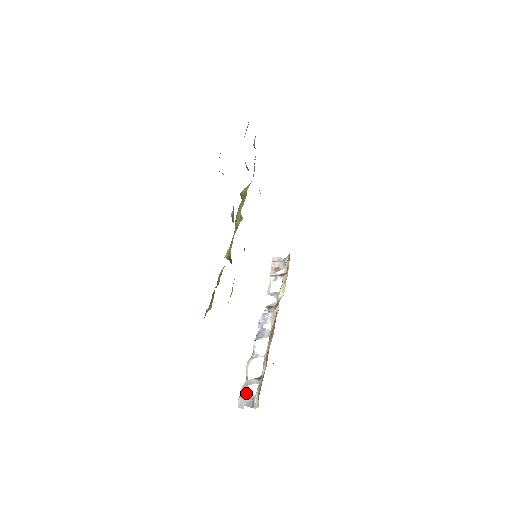
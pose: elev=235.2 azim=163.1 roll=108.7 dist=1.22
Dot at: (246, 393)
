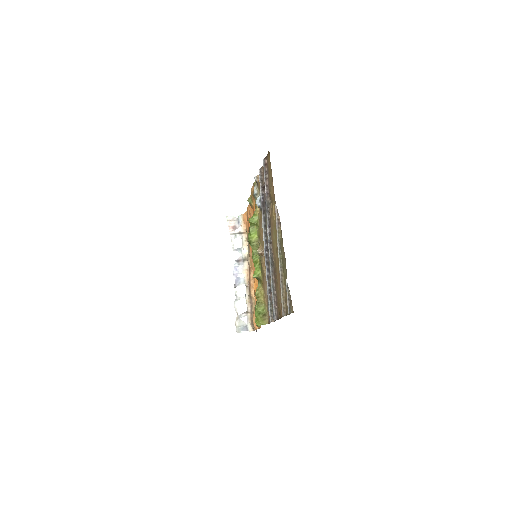
Dot at: (240, 324)
